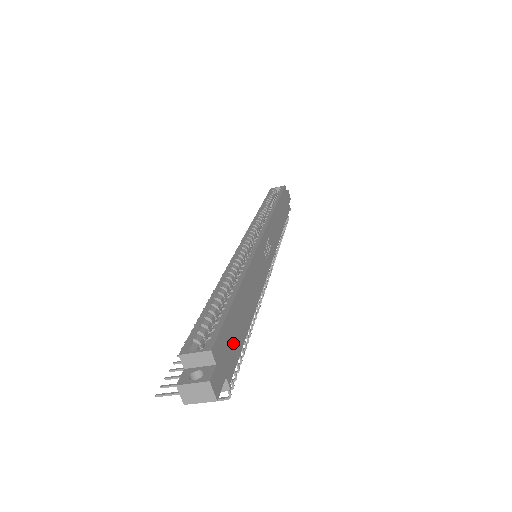
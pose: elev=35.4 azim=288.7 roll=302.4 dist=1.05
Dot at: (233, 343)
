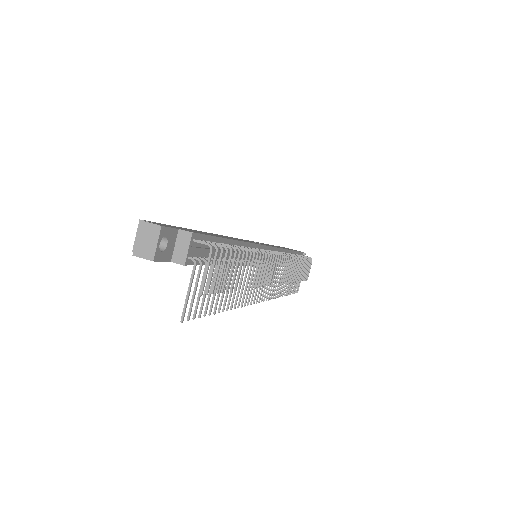
Dot at: occluded
